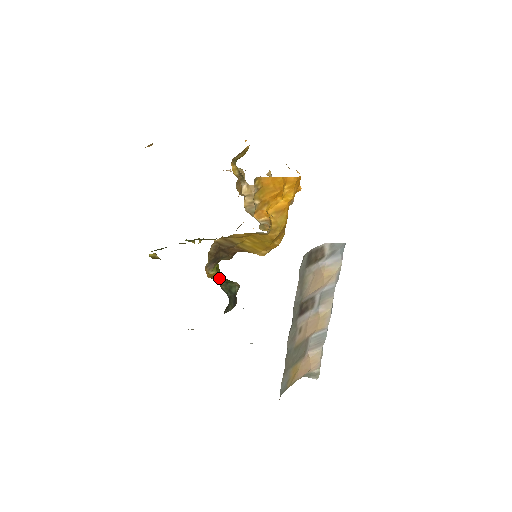
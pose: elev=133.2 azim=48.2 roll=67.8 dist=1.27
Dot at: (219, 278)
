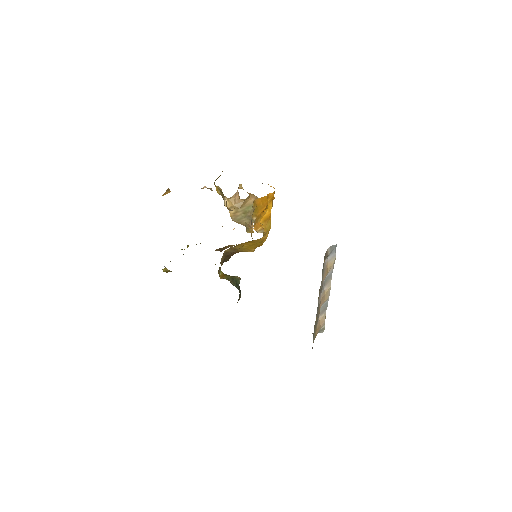
Dot at: (226, 277)
